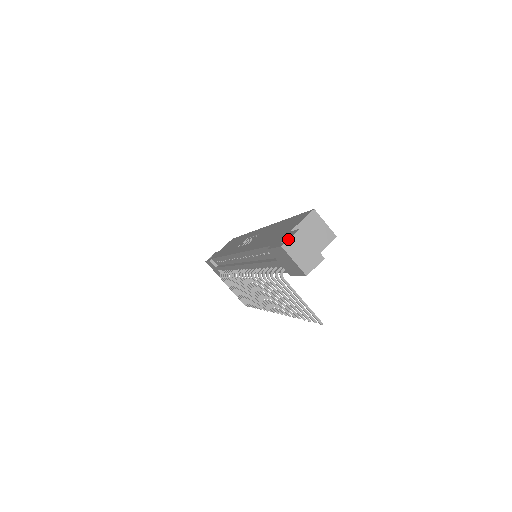
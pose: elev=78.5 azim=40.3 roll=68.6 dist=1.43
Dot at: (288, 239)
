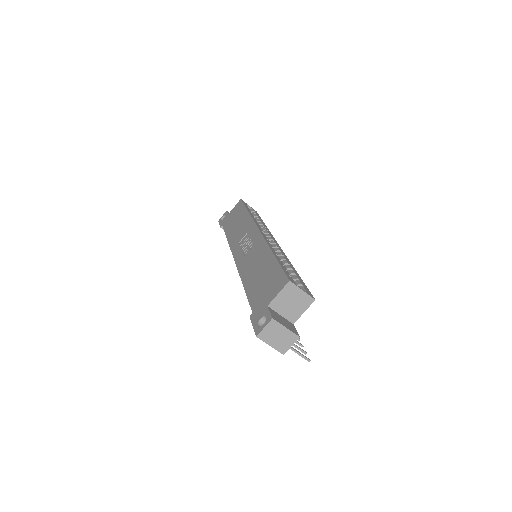
Dot at: (262, 329)
